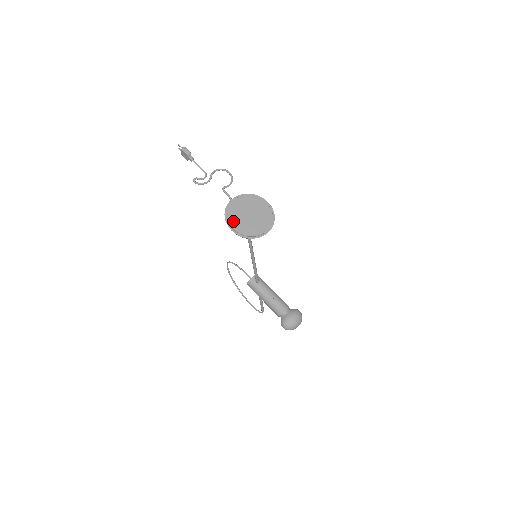
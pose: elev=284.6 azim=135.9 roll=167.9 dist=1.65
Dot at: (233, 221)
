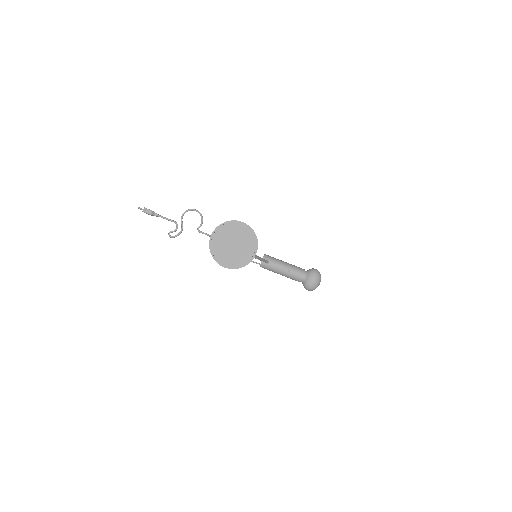
Dot at: (222, 258)
